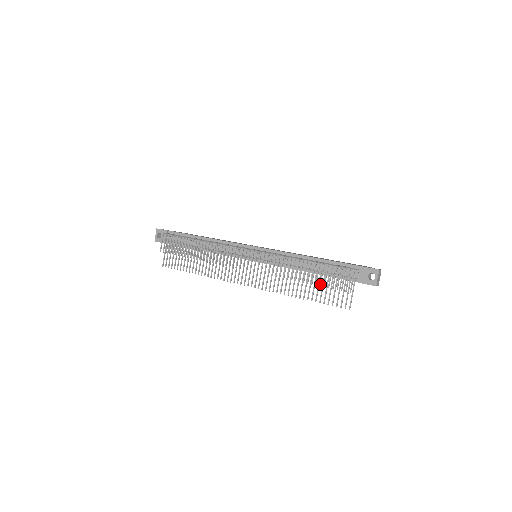
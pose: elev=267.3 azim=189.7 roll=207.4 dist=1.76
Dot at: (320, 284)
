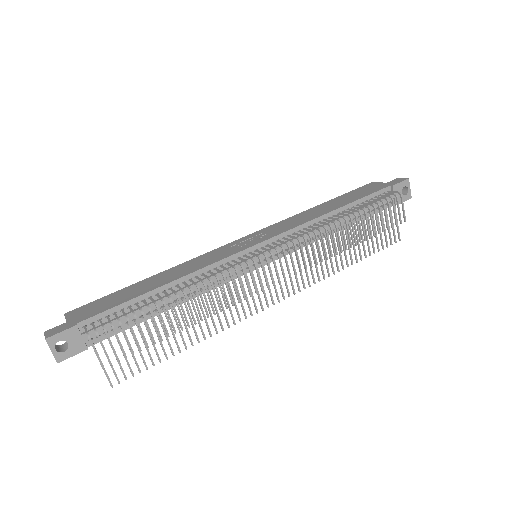
Dot at: occluded
